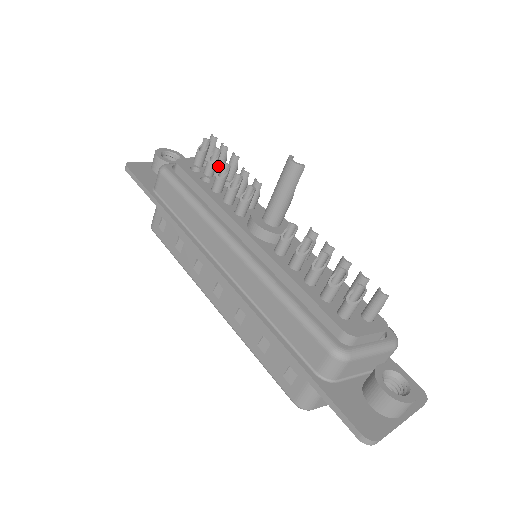
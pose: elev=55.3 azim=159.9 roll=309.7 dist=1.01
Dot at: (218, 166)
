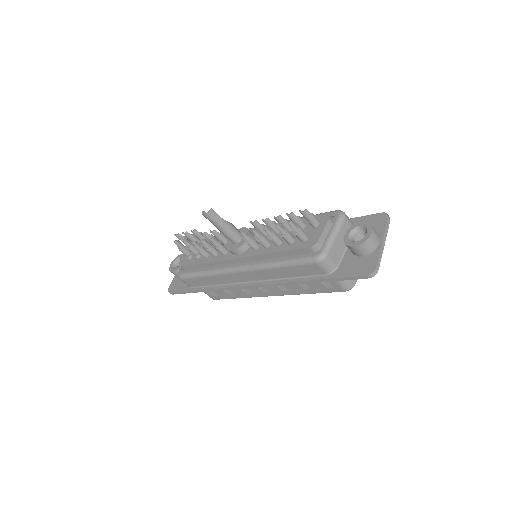
Dot at: occluded
